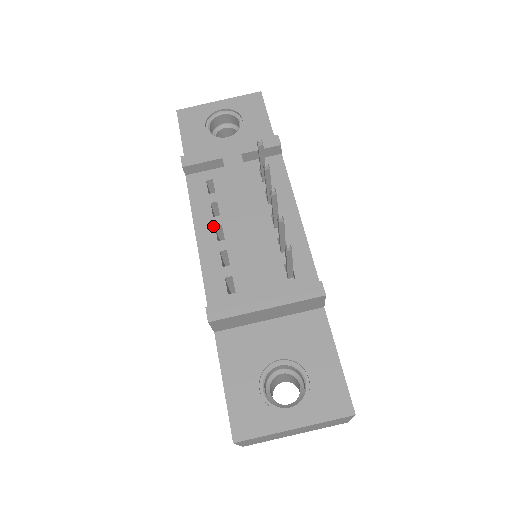
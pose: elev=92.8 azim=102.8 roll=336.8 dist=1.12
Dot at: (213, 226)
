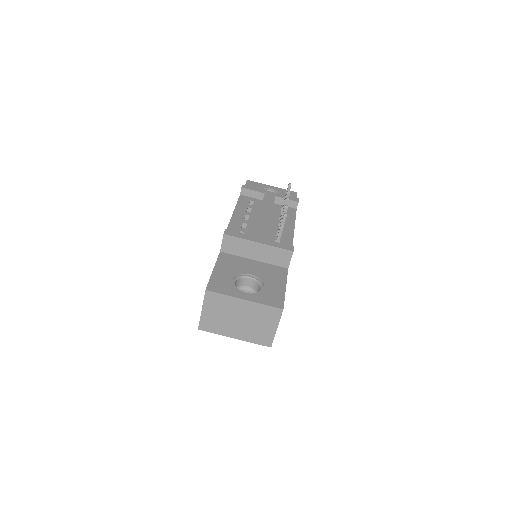
Dot at: (244, 214)
